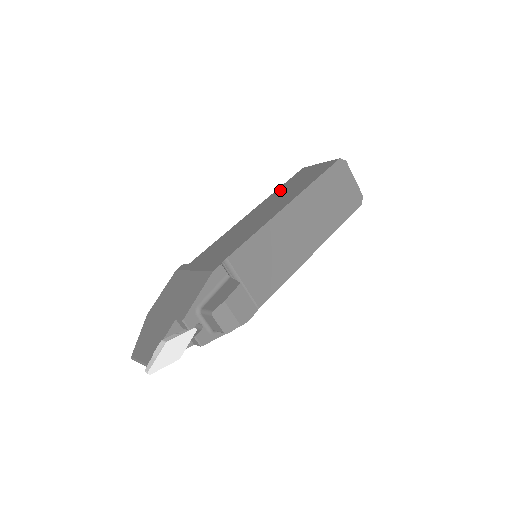
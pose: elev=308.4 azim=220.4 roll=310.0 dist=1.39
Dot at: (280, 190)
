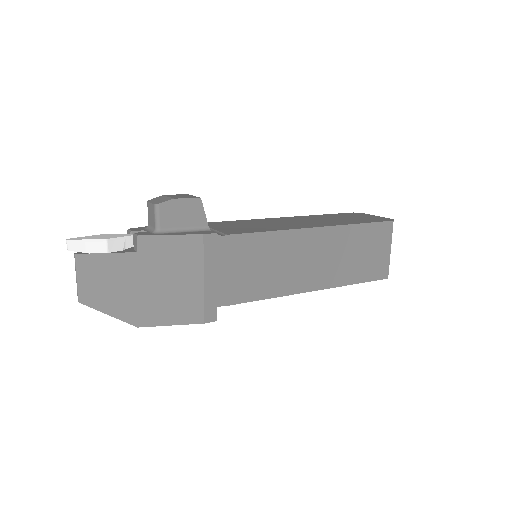
Dot at: occluded
